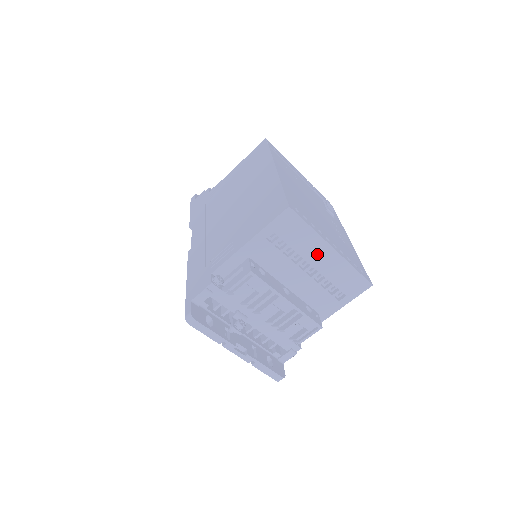
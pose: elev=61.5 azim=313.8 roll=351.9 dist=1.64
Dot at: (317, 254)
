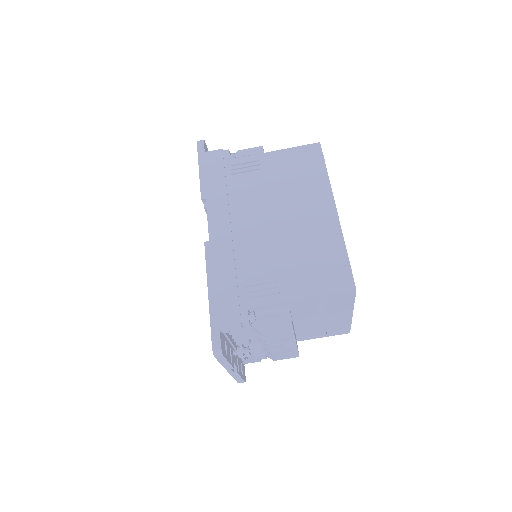
Dot at: (338, 314)
